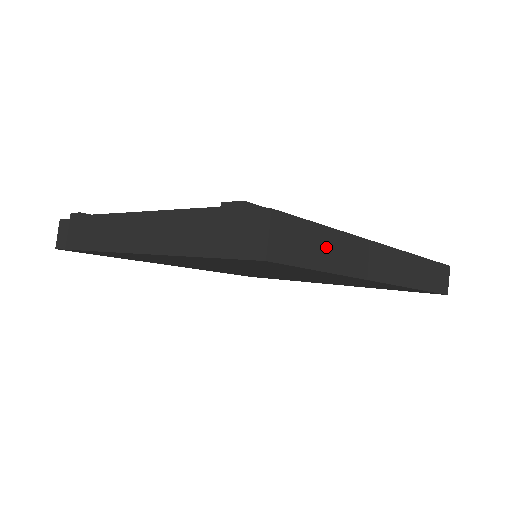
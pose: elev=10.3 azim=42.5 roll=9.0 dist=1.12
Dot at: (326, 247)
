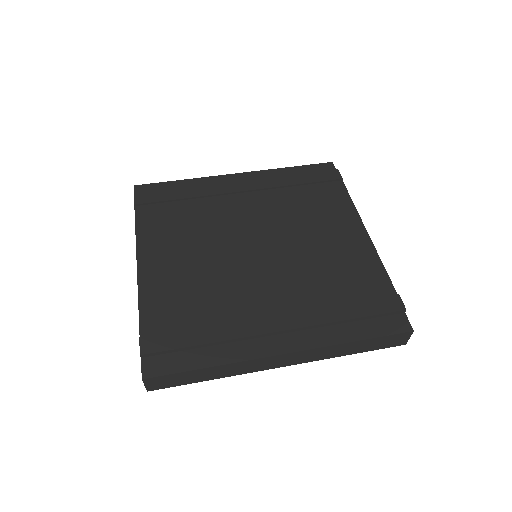
Dot at: (202, 374)
